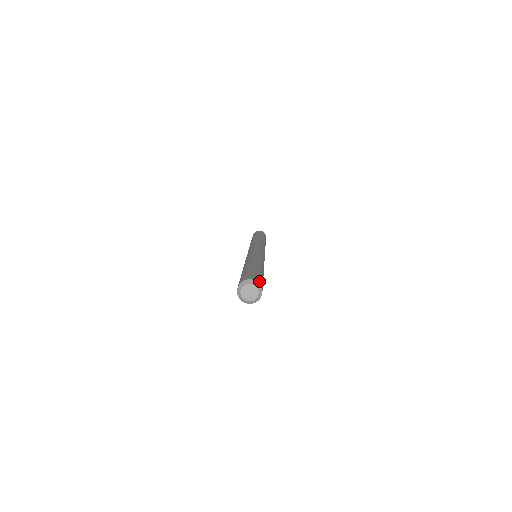
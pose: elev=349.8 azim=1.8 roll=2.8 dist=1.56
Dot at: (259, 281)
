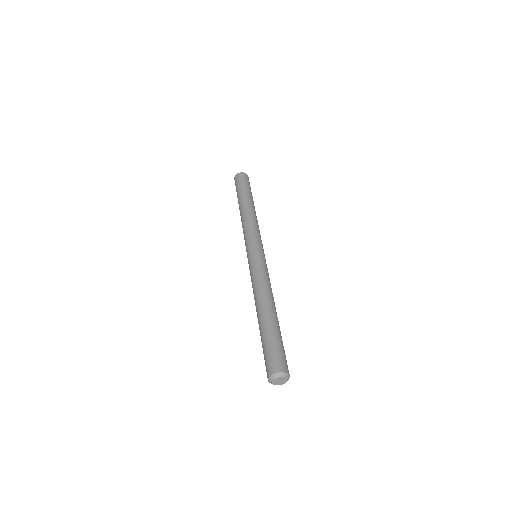
Dot at: (278, 366)
